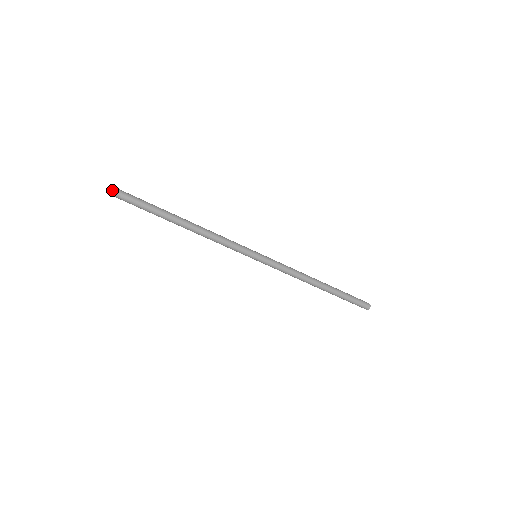
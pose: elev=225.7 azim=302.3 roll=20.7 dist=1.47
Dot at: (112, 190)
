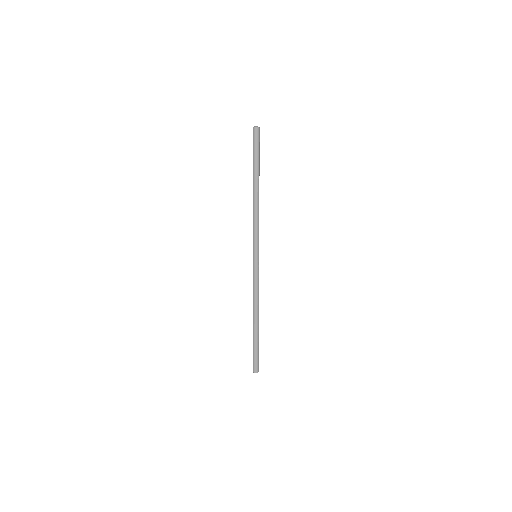
Dot at: (259, 127)
